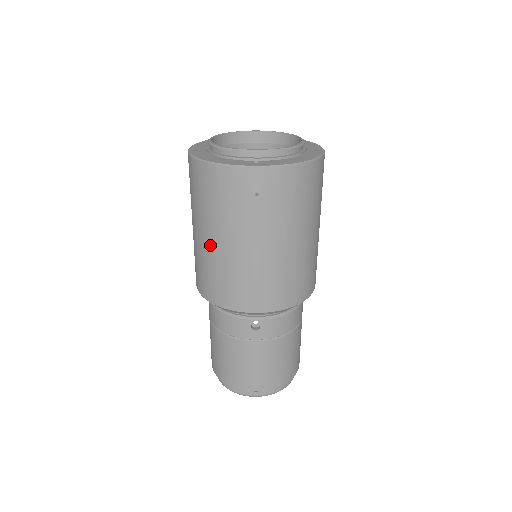
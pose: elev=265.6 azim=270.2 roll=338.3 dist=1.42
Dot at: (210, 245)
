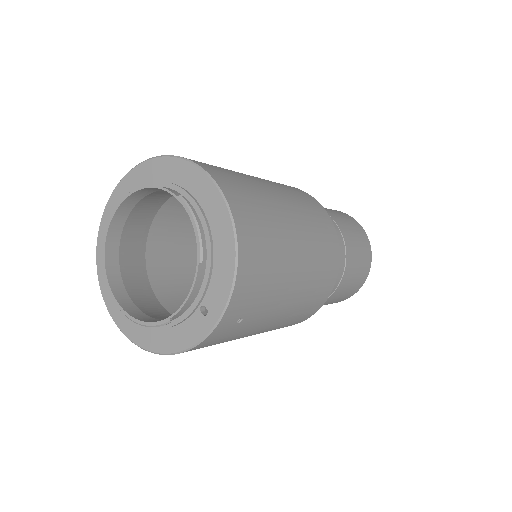
Dot at: occluded
